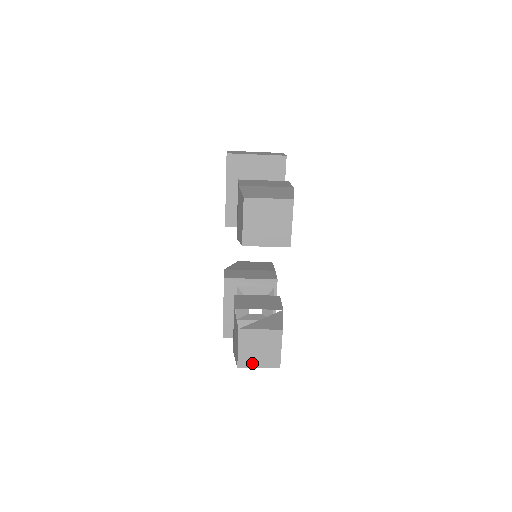
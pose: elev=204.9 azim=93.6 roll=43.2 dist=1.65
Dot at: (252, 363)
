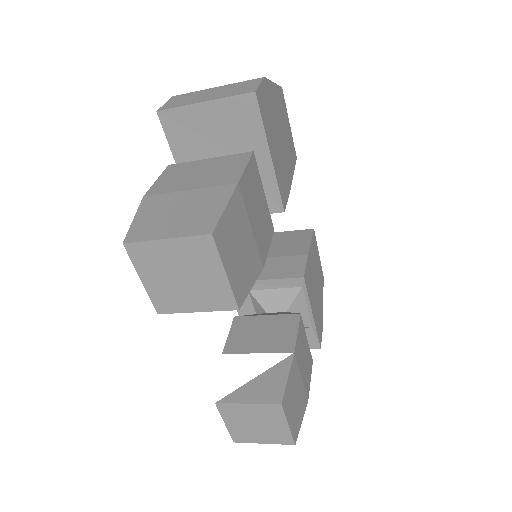
Dot at: (252, 438)
